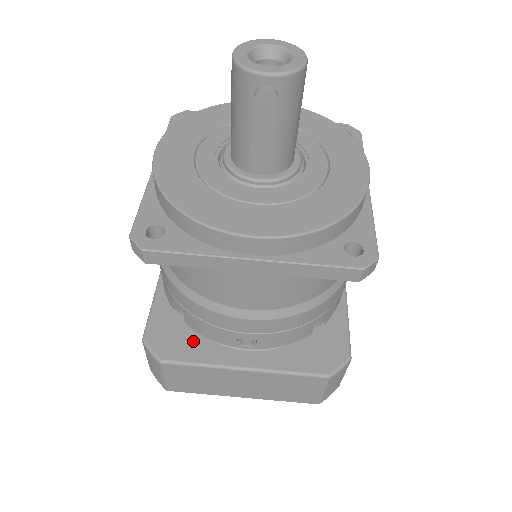
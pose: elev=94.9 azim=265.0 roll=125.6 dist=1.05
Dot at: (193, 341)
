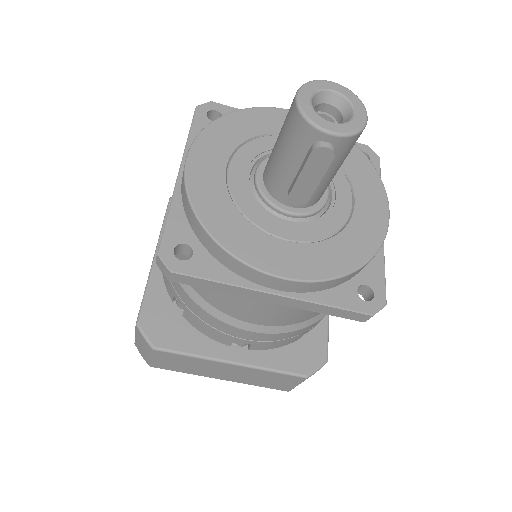
Dot at: (186, 330)
